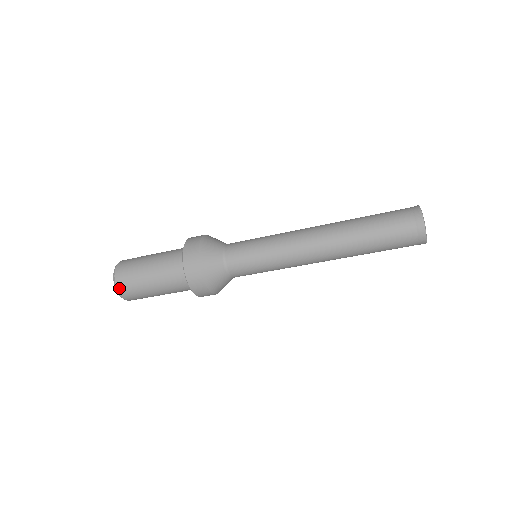
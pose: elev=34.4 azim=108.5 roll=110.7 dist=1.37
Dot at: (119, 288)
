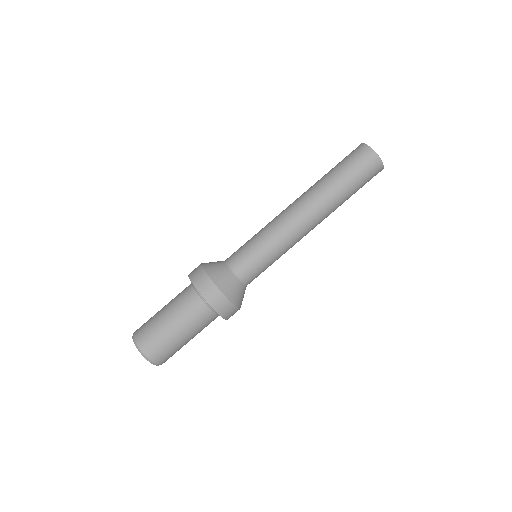
Dot at: (136, 337)
